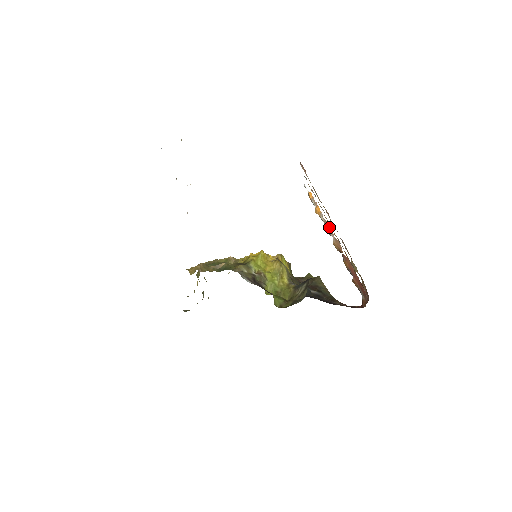
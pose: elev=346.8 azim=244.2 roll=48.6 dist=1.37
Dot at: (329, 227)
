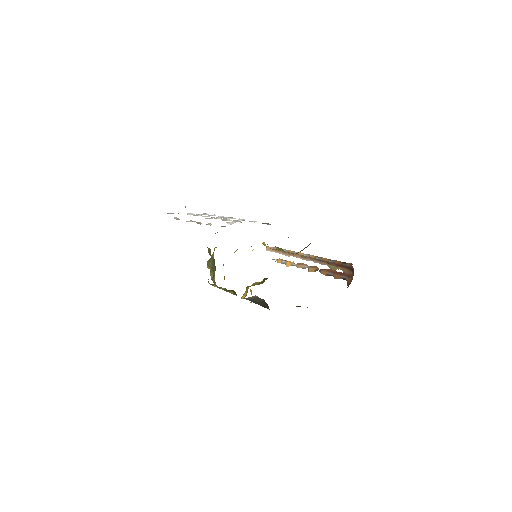
Dot at: (302, 264)
